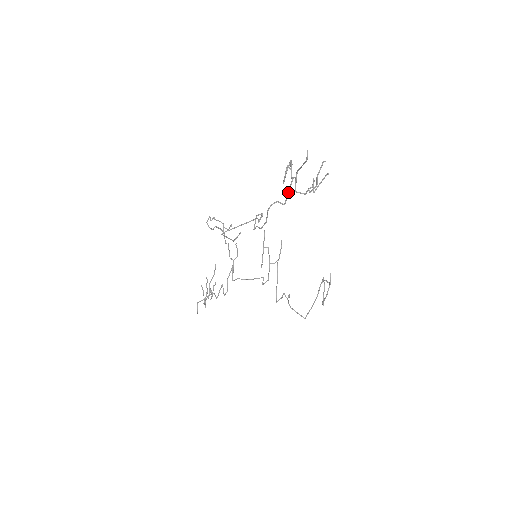
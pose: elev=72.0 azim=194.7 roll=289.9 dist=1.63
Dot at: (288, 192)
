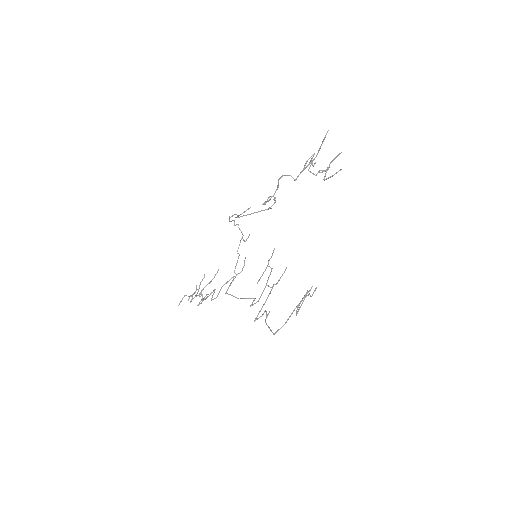
Dot at: (302, 170)
